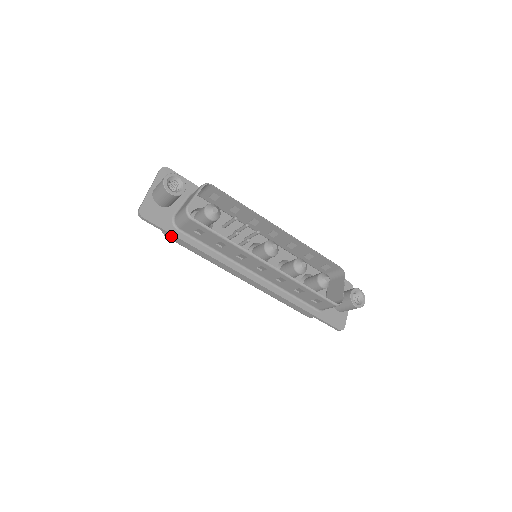
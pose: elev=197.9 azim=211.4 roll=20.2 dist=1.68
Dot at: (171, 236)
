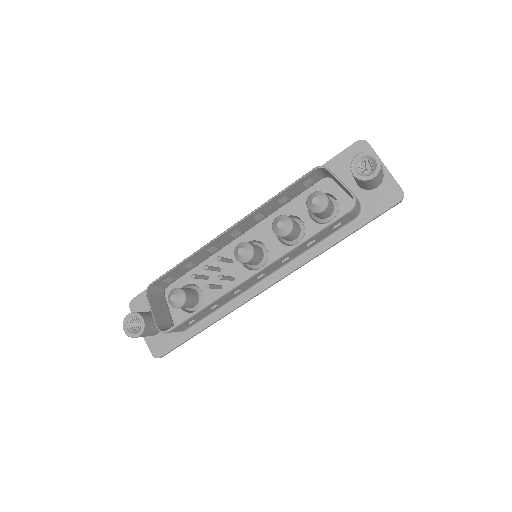
Dot at: occluded
